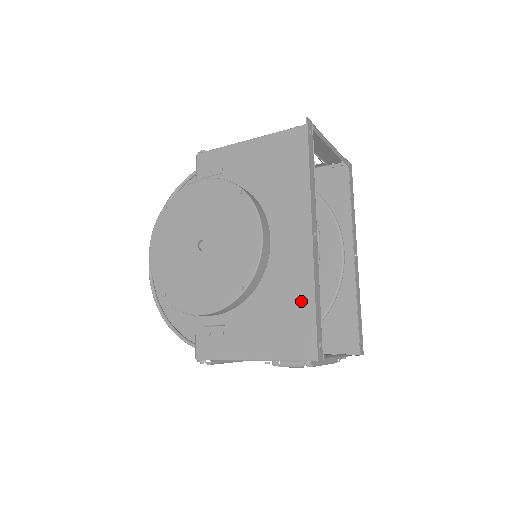
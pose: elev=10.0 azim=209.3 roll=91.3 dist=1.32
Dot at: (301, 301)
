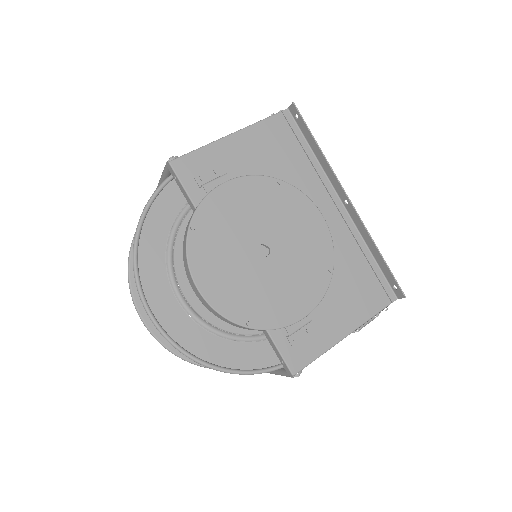
Dot at: (359, 263)
